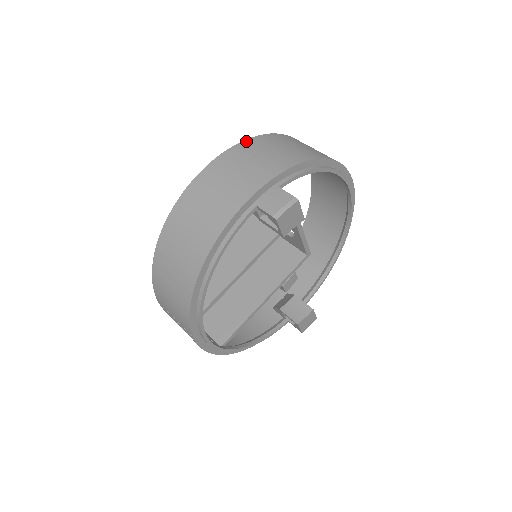
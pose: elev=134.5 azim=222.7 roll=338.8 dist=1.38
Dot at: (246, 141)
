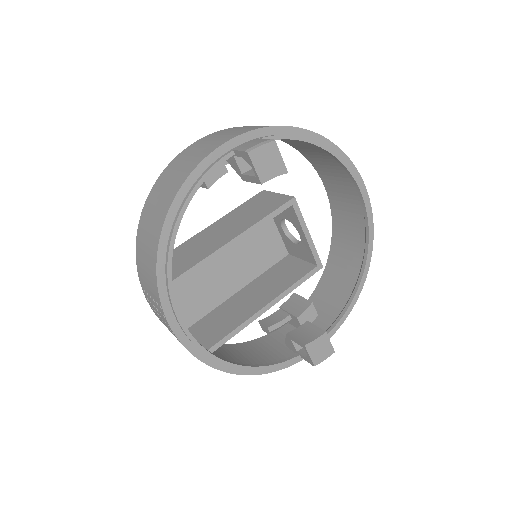
Dot at: (243, 126)
